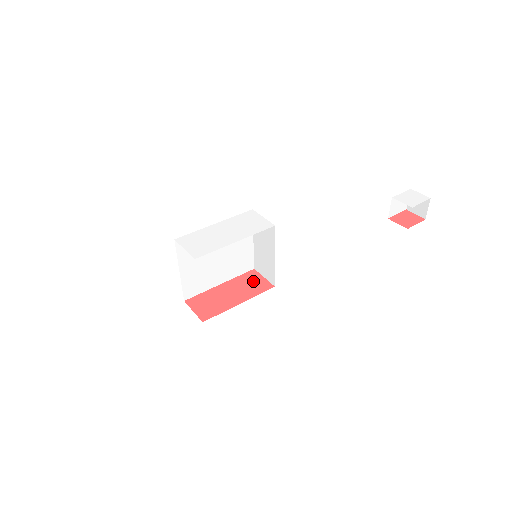
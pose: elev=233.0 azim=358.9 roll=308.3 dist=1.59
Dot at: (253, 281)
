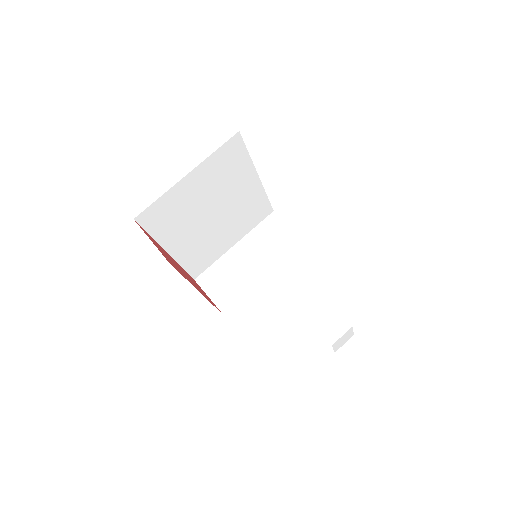
Dot at: occluded
